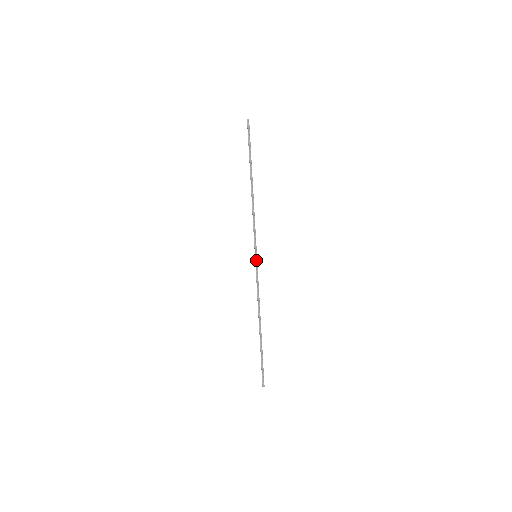
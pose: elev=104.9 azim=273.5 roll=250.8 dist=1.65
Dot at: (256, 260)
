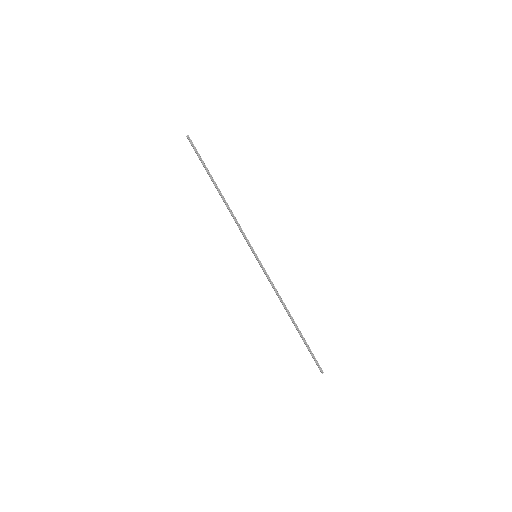
Dot at: (258, 260)
